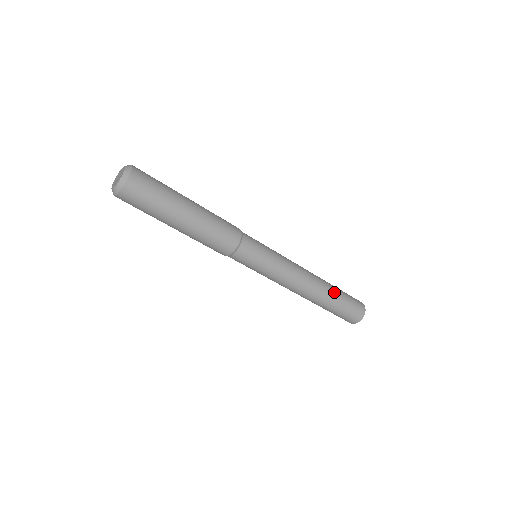
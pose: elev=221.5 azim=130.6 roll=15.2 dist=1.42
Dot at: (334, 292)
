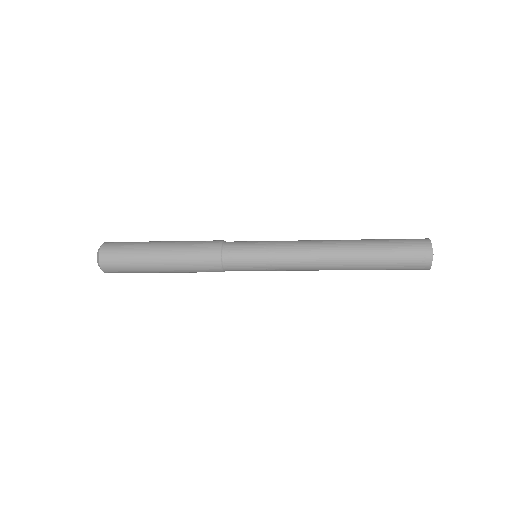
Dot at: (368, 244)
